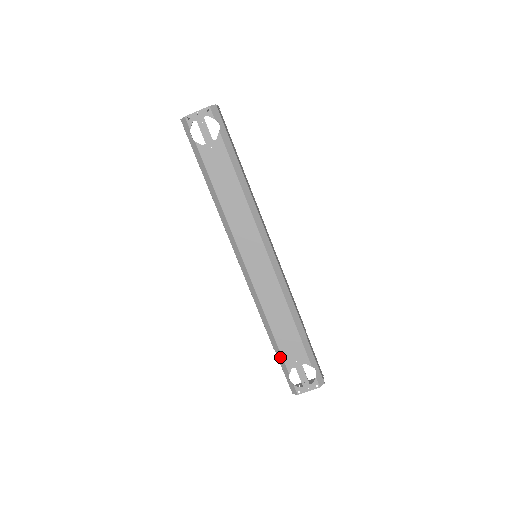
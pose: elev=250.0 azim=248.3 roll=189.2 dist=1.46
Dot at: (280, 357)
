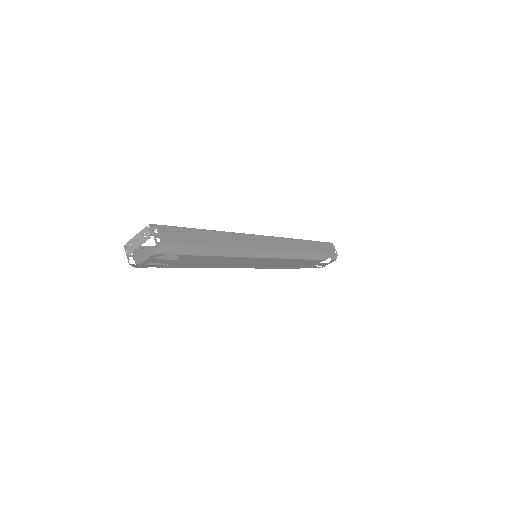
Dot at: occluded
